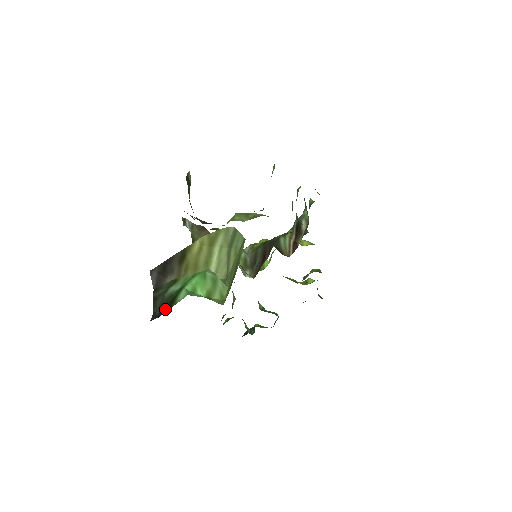
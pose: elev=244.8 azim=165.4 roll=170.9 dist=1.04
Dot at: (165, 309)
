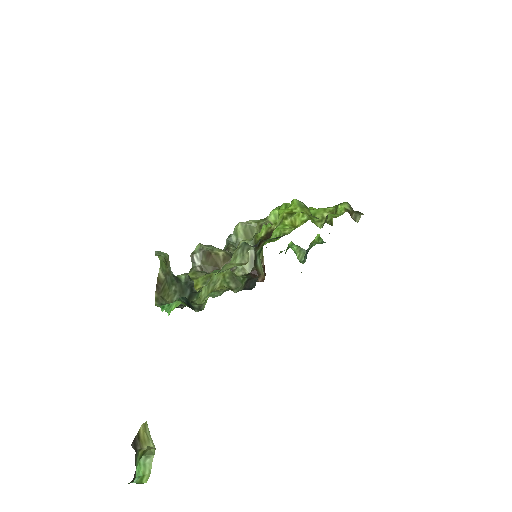
Dot at: (135, 475)
